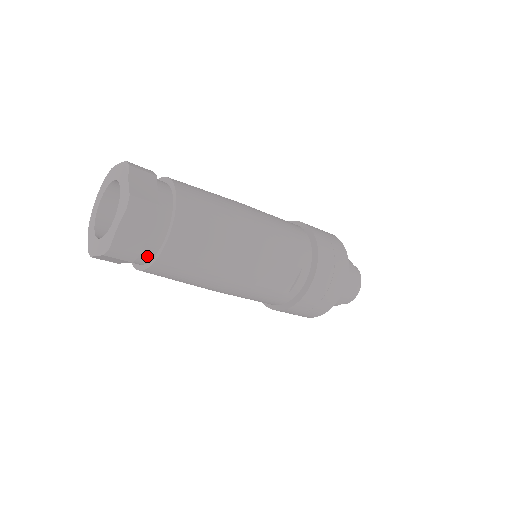
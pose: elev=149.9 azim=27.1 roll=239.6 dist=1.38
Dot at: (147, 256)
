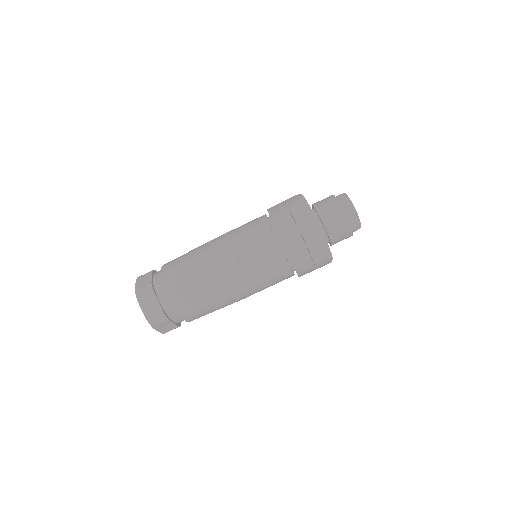
Dot at: (173, 311)
